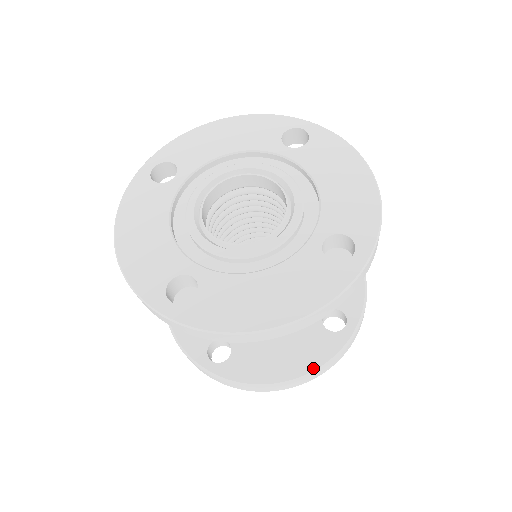
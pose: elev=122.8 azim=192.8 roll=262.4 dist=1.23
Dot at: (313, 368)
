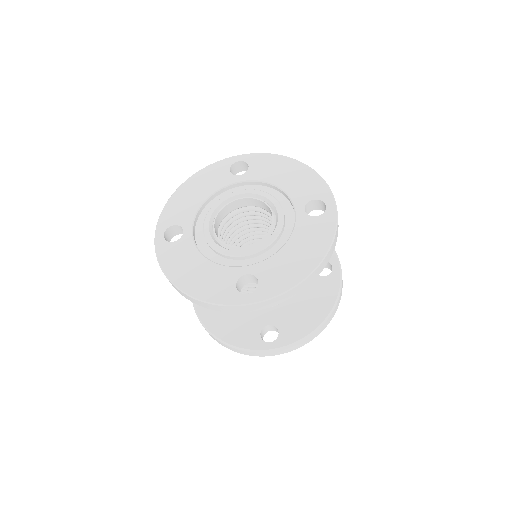
Dot at: (230, 342)
